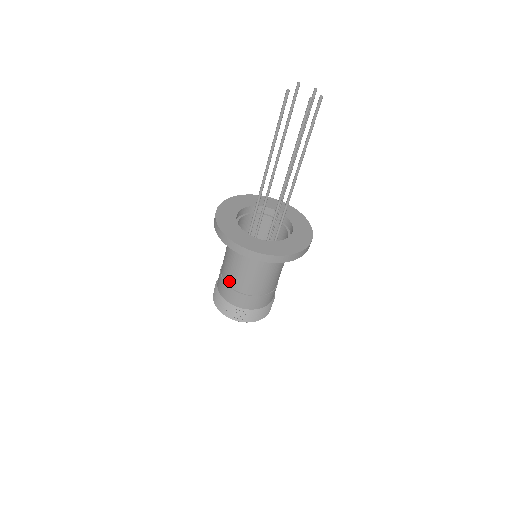
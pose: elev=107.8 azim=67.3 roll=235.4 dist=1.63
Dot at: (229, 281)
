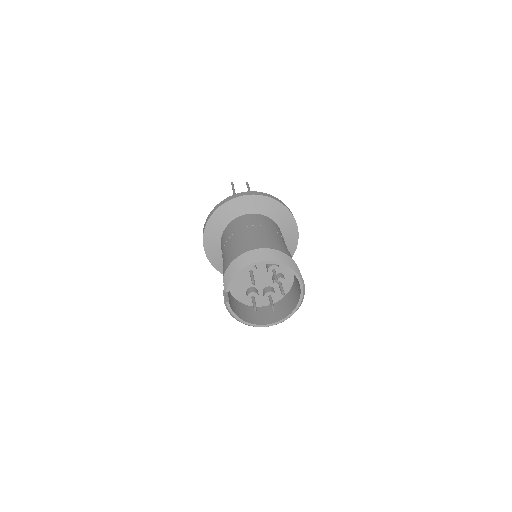
Dot at: (242, 240)
